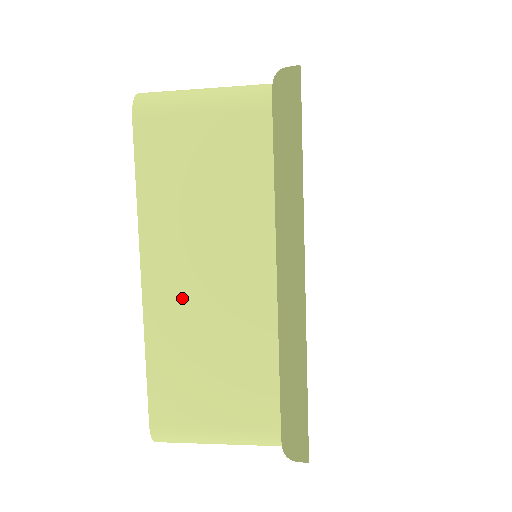
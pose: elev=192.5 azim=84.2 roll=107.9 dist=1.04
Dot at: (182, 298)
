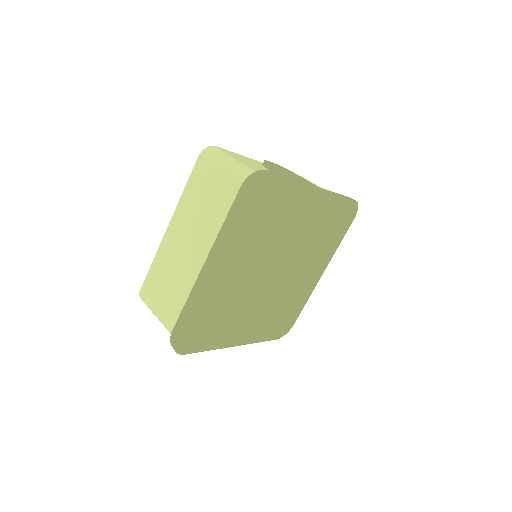
Dot at: (175, 246)
